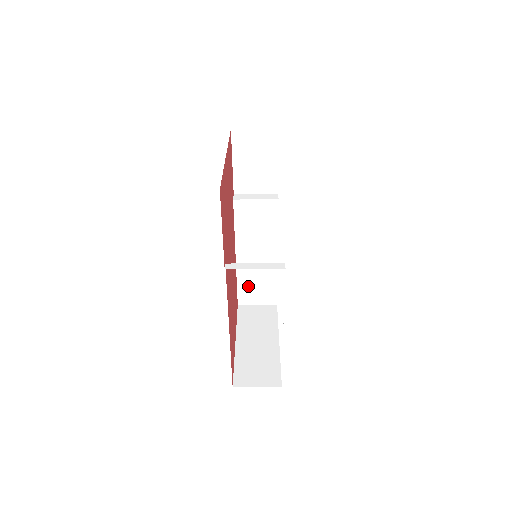
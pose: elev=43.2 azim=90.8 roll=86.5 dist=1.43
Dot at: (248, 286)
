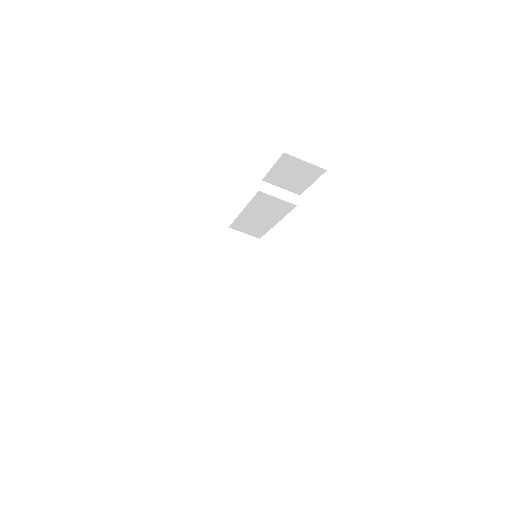
Dot at: (243, 224)
